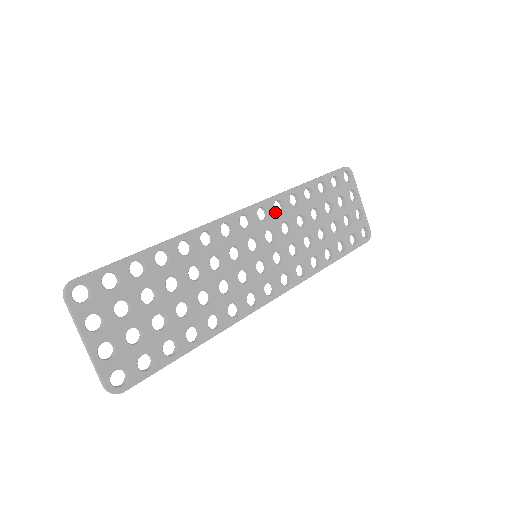
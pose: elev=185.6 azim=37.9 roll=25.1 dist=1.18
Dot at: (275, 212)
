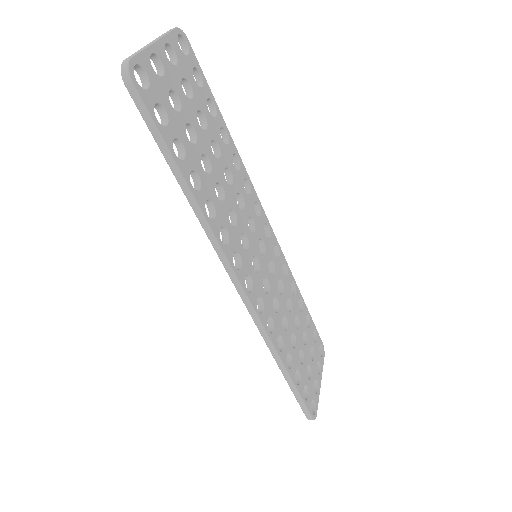
Dot at: occluded
